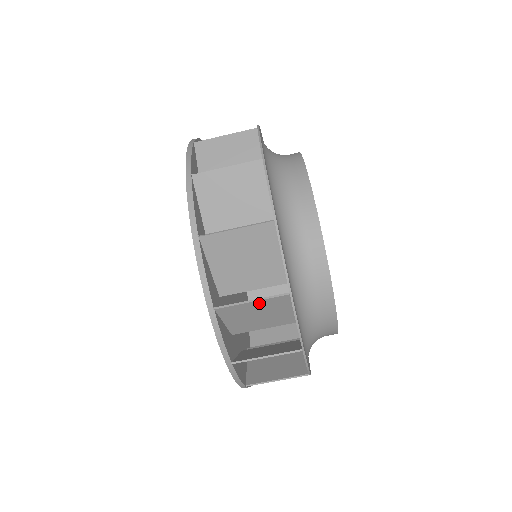
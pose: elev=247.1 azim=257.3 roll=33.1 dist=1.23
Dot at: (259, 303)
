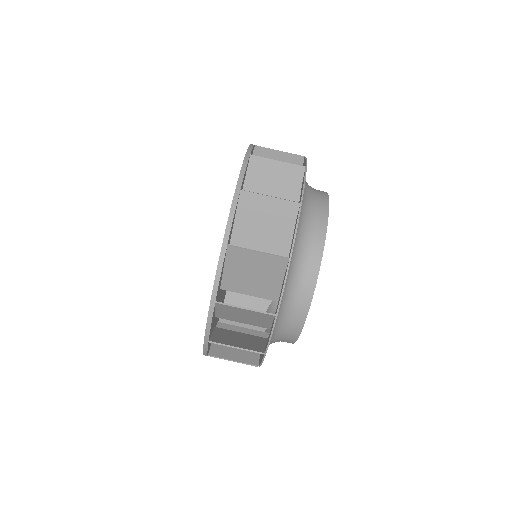
Dot at: (281, 167)
